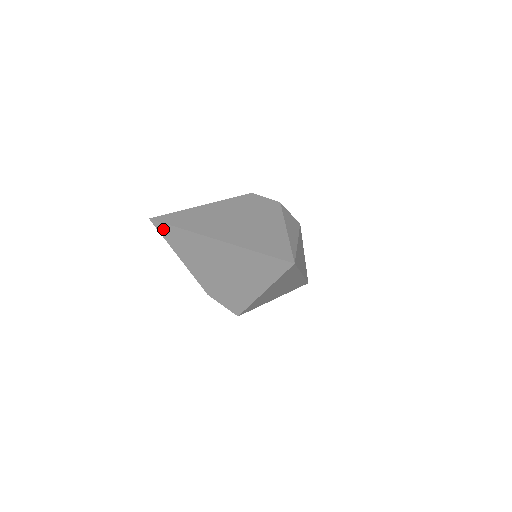
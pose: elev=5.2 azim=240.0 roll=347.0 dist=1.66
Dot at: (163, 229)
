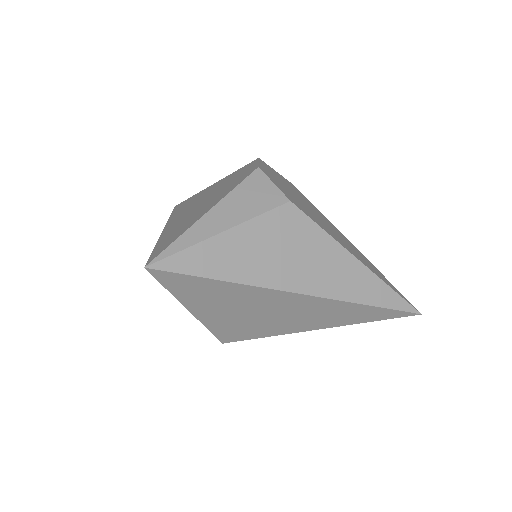
Dot at: occluded
